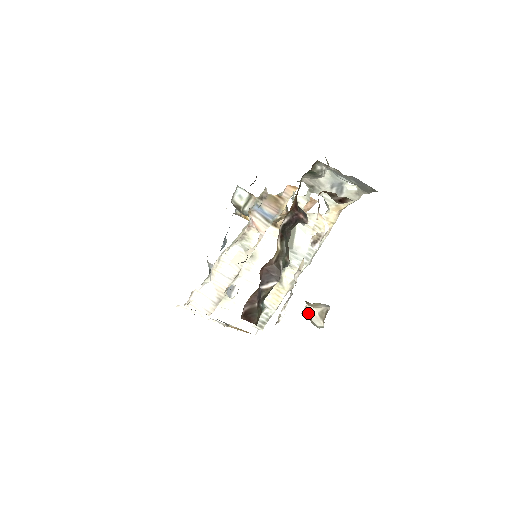
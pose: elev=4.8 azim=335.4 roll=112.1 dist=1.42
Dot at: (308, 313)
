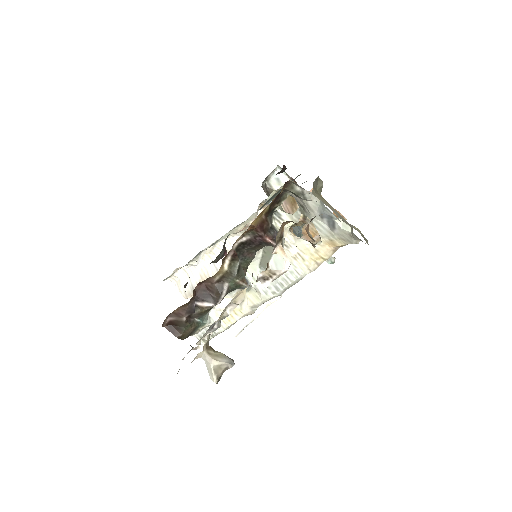
Dot at: (205, 360)
